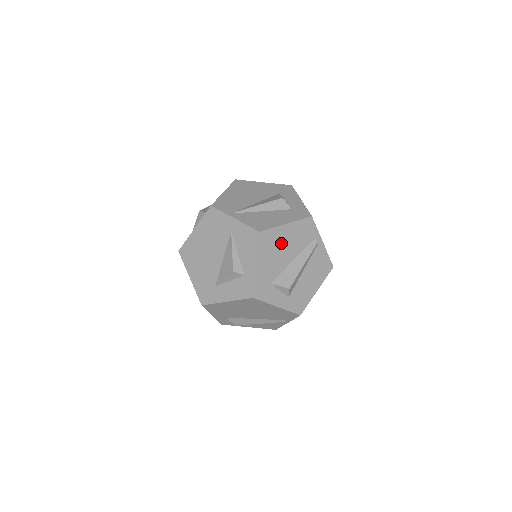
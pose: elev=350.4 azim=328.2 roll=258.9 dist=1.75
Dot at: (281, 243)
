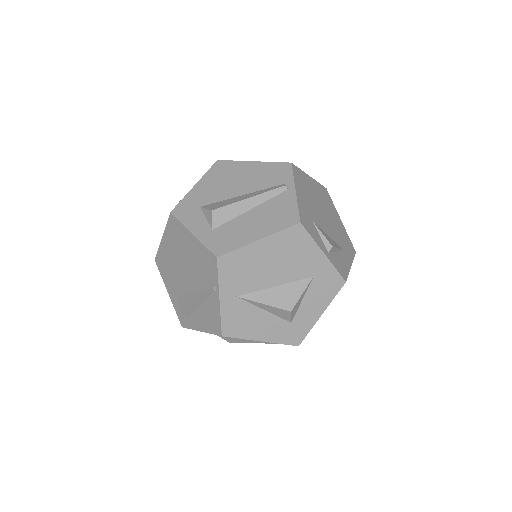
Dot at: (236, 176)
